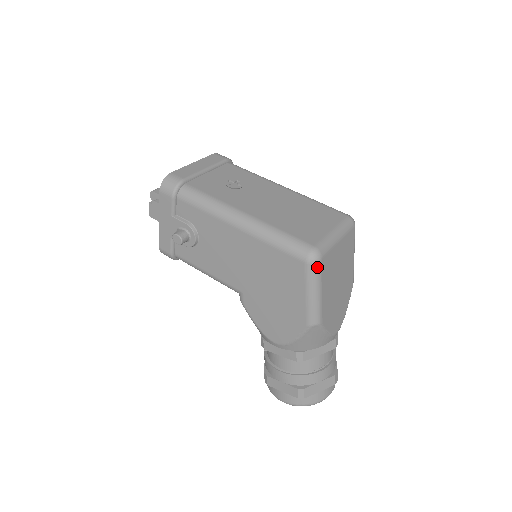
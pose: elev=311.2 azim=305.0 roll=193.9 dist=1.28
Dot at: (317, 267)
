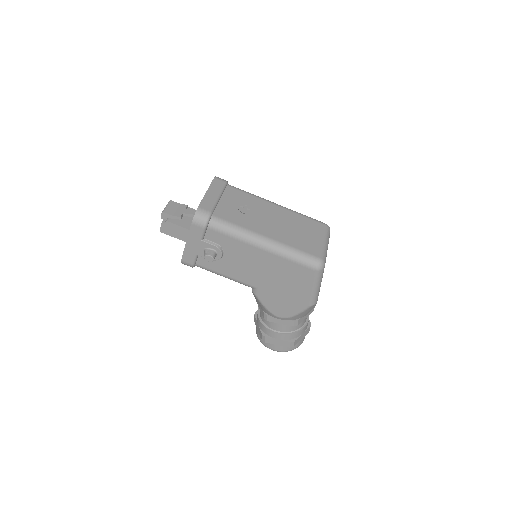
Dot at: (322, 272)
